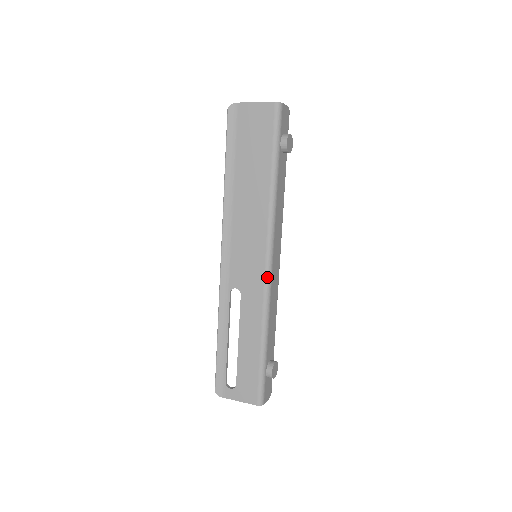
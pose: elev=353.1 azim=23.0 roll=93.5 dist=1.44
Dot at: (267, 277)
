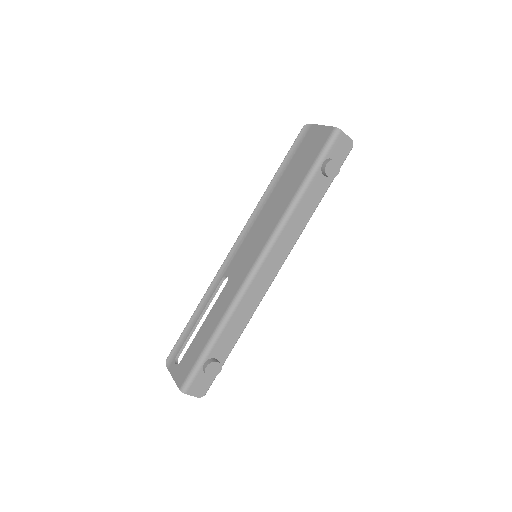
Dot at: (249, 275)
